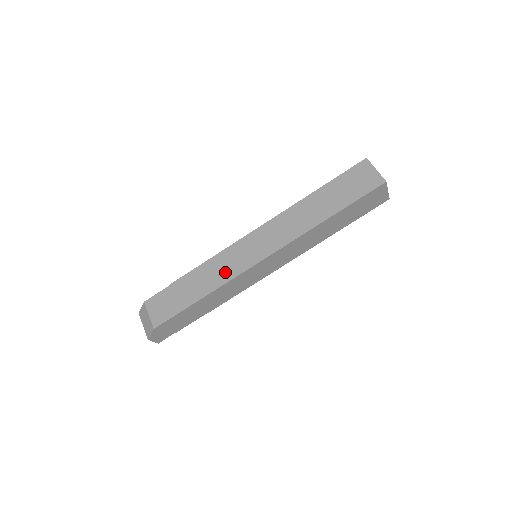
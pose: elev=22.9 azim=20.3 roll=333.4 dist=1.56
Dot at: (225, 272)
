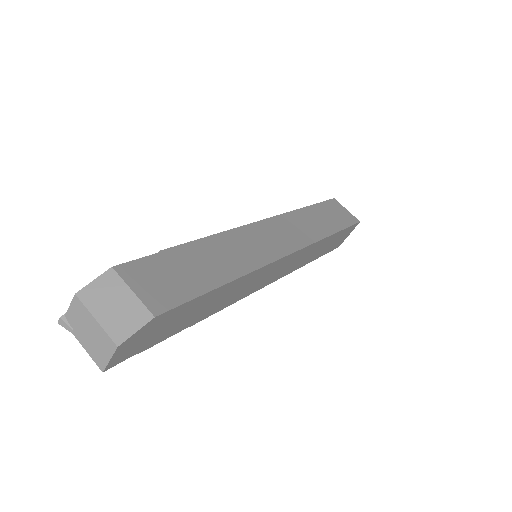
Dot at: (249, 255)
